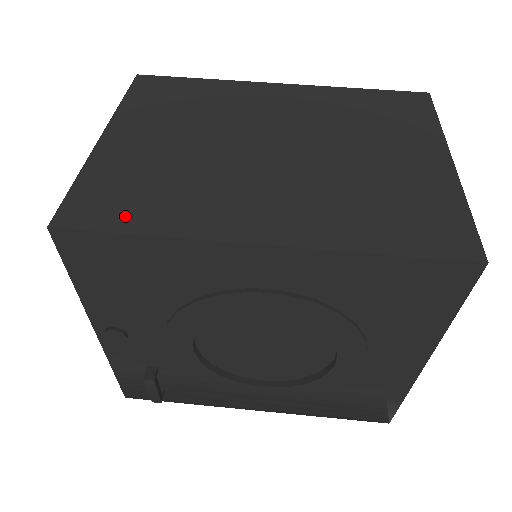
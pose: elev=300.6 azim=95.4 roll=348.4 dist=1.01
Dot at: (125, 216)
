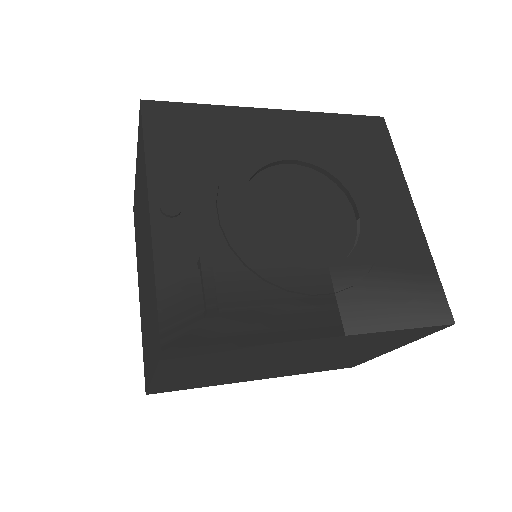
Dot at: occluded
